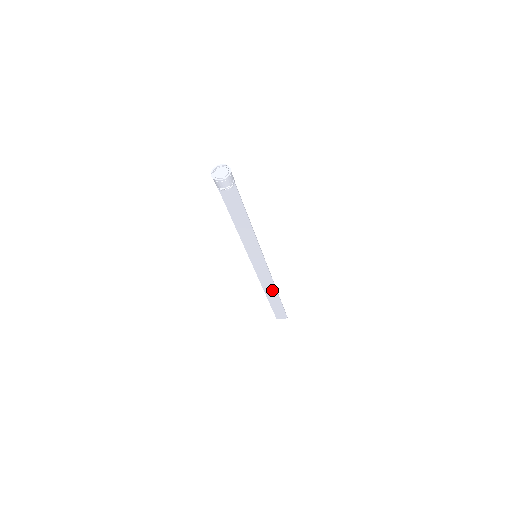
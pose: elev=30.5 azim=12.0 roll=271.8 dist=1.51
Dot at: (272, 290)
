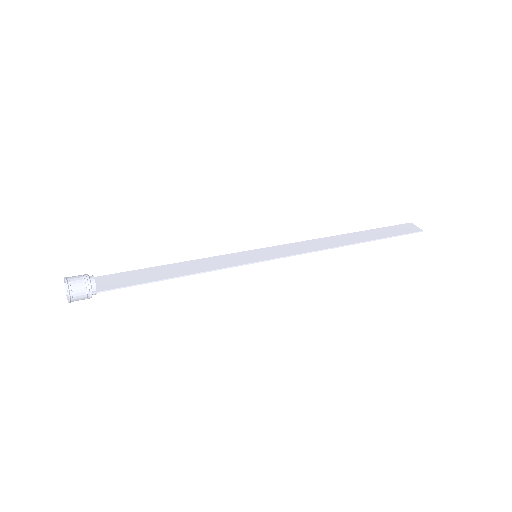
Dot at: (343, 242)
